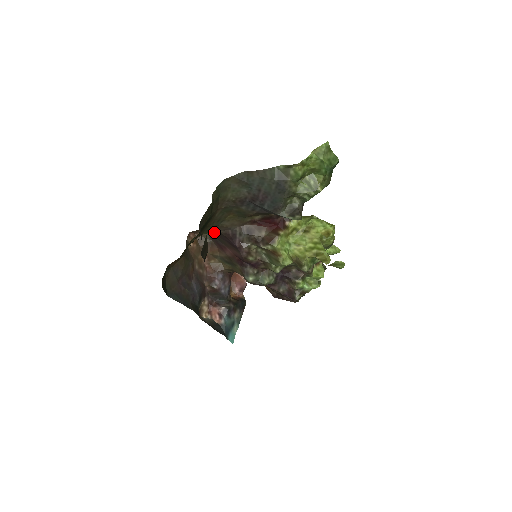
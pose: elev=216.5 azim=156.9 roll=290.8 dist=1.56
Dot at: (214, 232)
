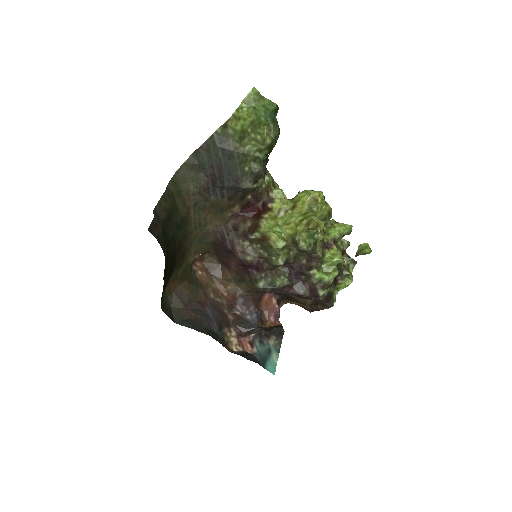
Dot at: (214, 249)
